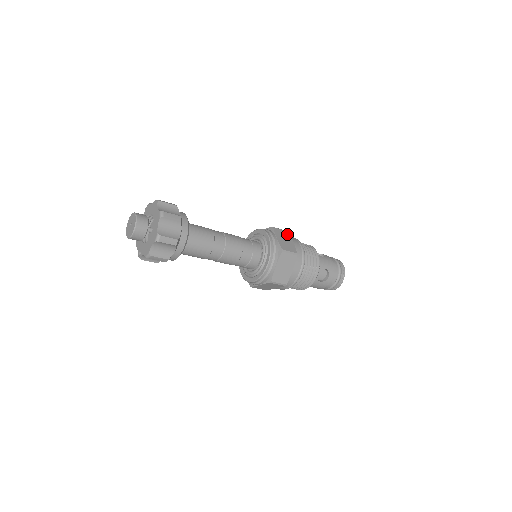
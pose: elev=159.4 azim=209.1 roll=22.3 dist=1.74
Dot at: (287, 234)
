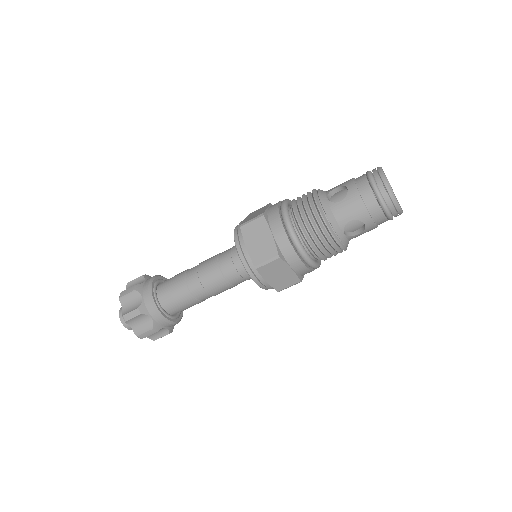
Dot at: (262, 223)
